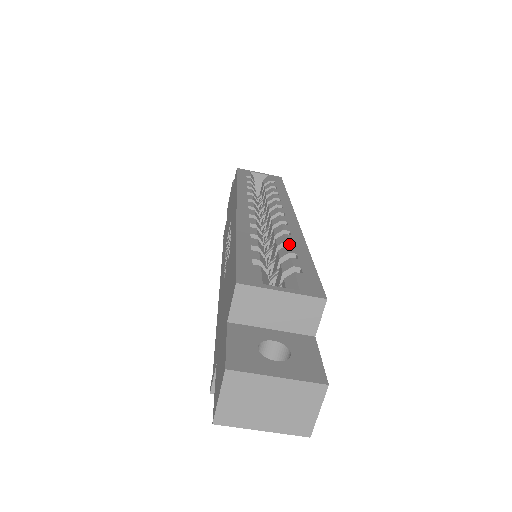
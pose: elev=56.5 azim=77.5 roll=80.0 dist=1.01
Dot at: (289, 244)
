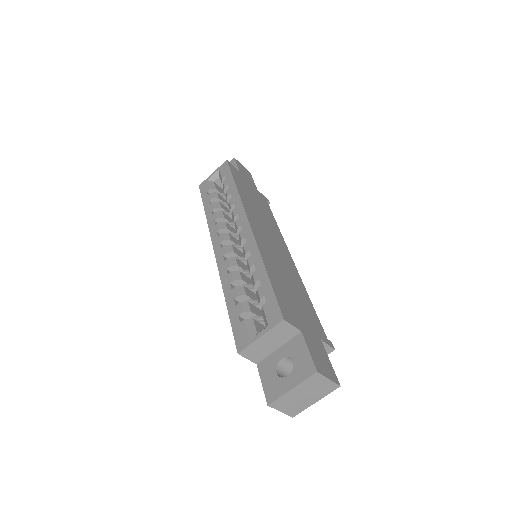
Dot at: (253, 267)
